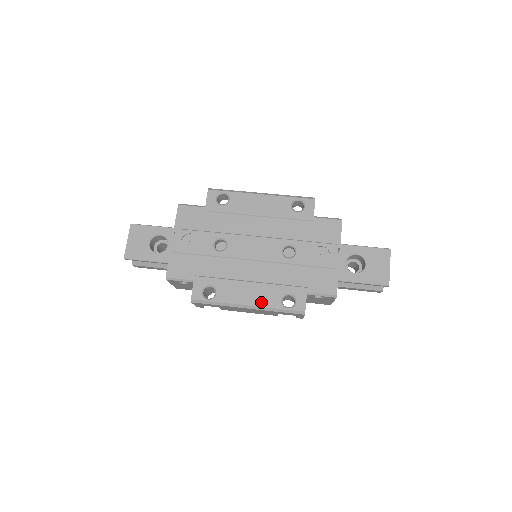
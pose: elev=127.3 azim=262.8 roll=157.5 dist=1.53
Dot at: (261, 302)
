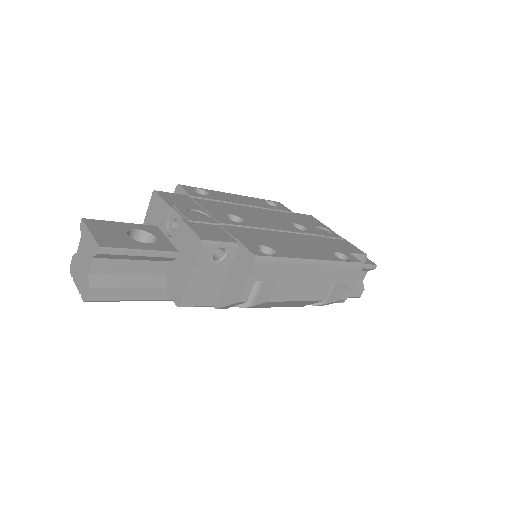
Dot at: (322, 257)
